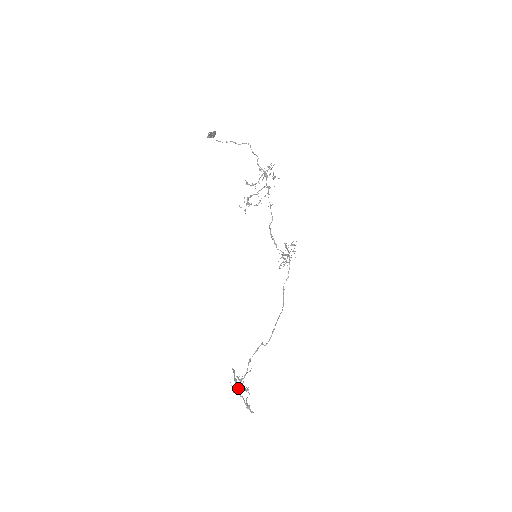
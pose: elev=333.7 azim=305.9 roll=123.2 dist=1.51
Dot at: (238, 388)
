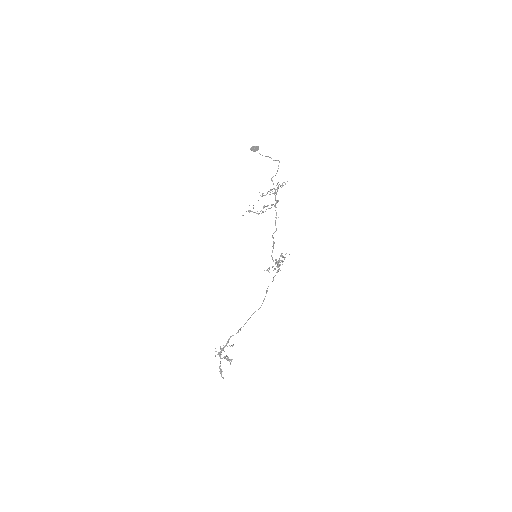
Dot at: occluded
